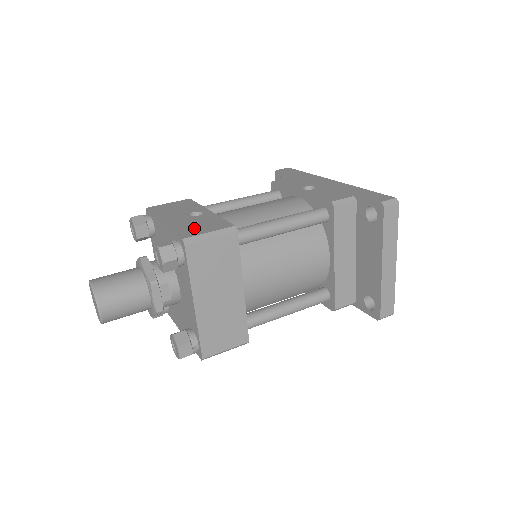
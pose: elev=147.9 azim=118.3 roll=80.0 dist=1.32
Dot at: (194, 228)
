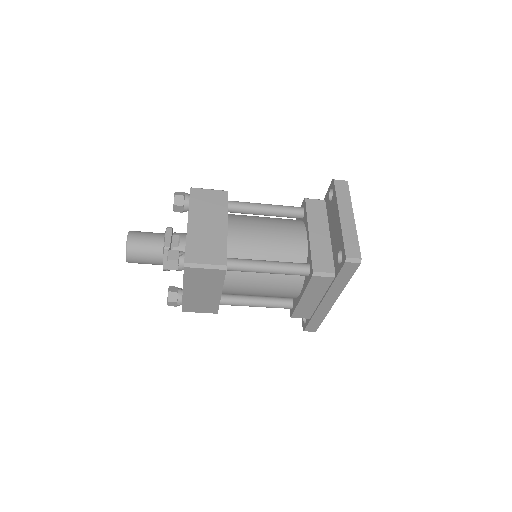
Dot at: occluded
